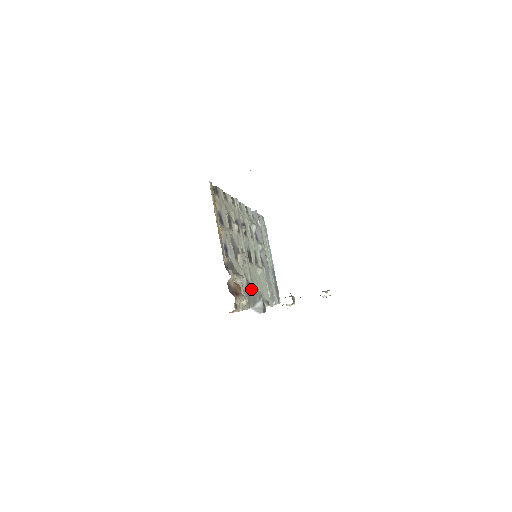
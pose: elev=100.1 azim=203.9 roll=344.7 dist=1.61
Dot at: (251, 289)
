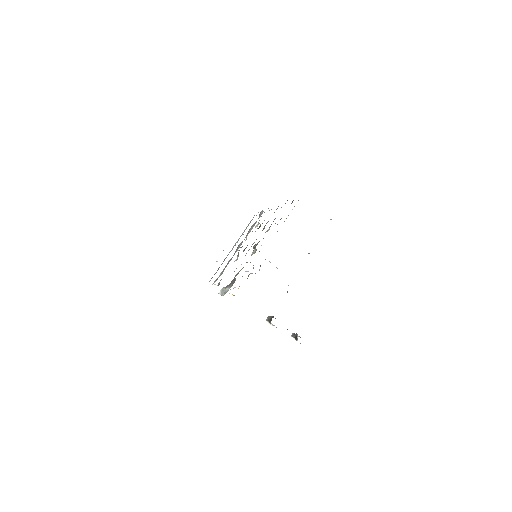
Dot at: occluded
